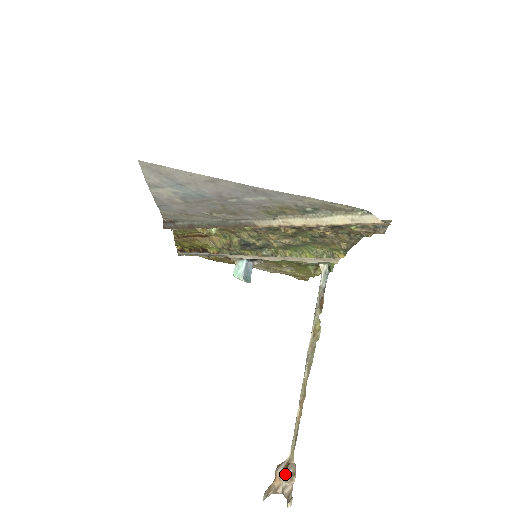
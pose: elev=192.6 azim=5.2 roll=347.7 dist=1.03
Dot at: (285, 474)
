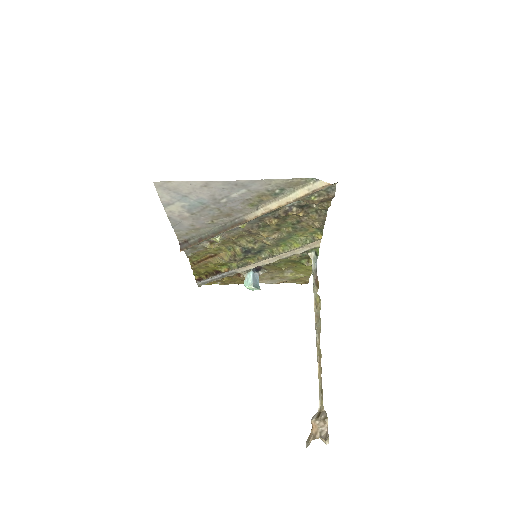
Dot at: (319, 420)
